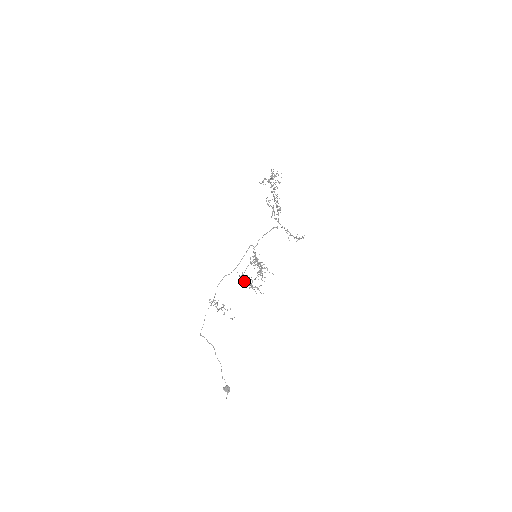
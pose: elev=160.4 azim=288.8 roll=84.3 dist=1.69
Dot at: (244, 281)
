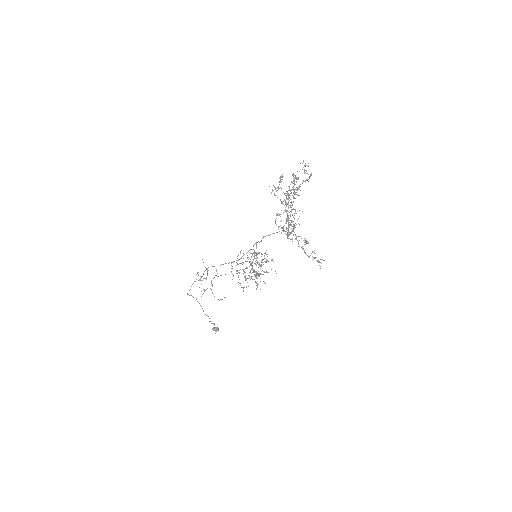
Dot at: occluded
